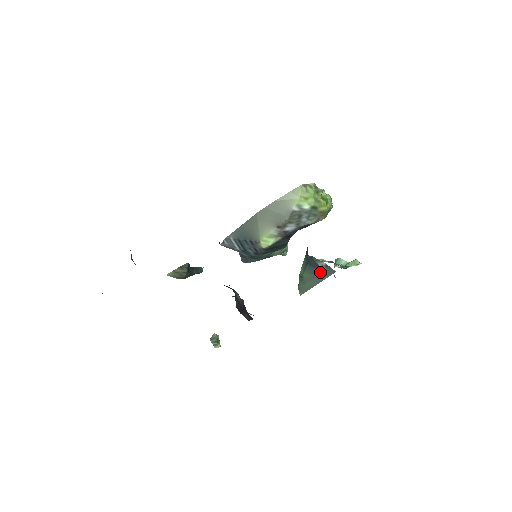
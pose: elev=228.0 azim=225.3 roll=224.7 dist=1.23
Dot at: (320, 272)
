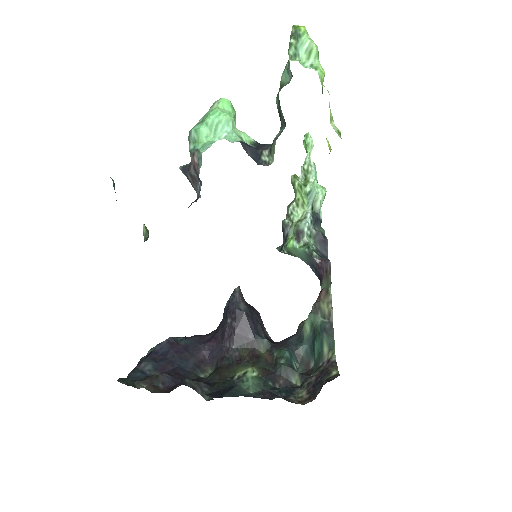
Dot at: occluded
